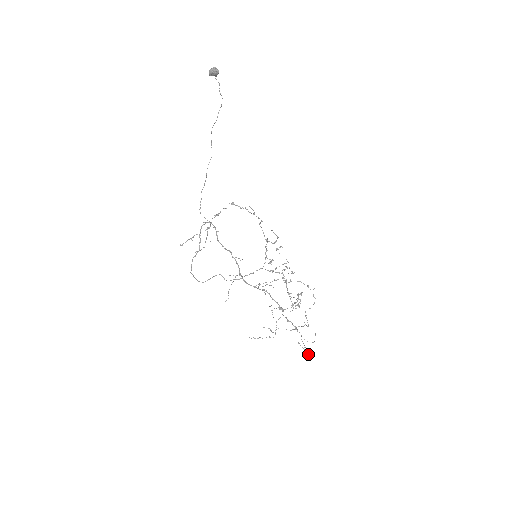
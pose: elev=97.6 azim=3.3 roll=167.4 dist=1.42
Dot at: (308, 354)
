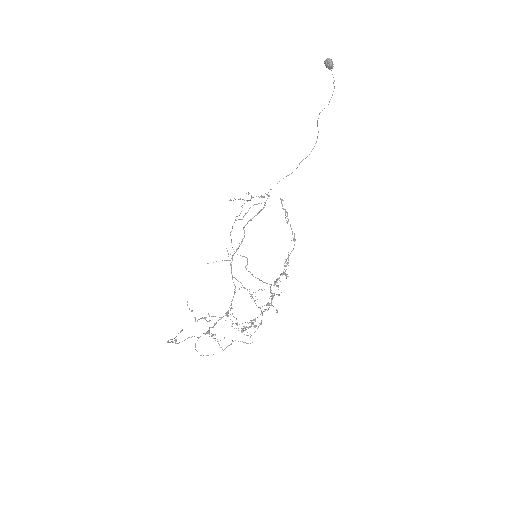
Dot at: (168, 340)
